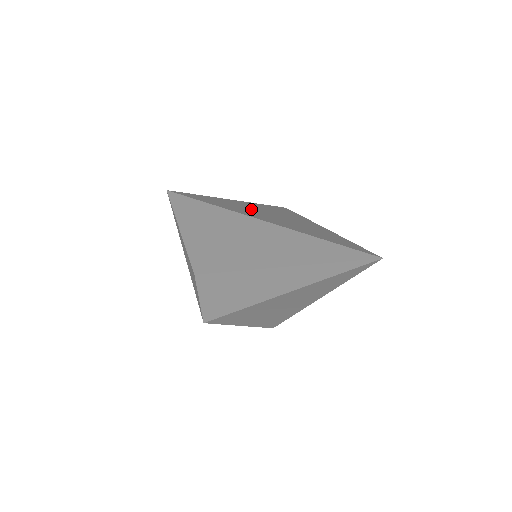
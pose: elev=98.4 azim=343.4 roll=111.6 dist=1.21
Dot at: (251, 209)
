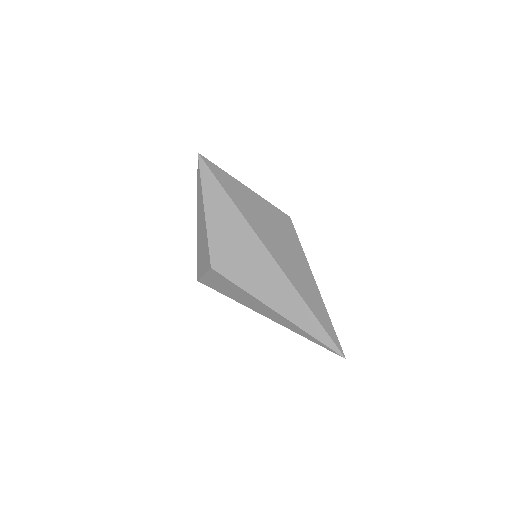
Dot at: (270, 230)
